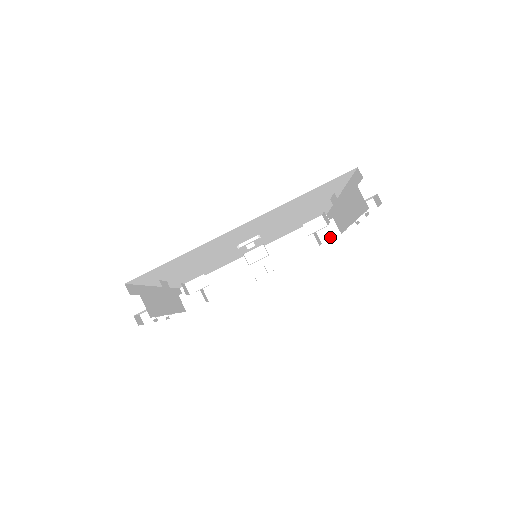
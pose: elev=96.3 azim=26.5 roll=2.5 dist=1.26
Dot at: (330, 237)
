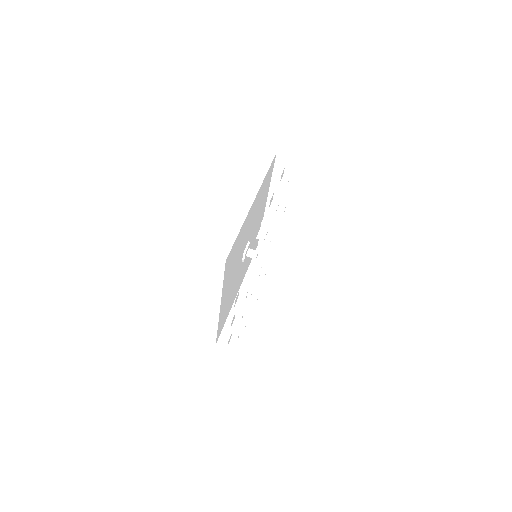
Dot at: (273, 247)
